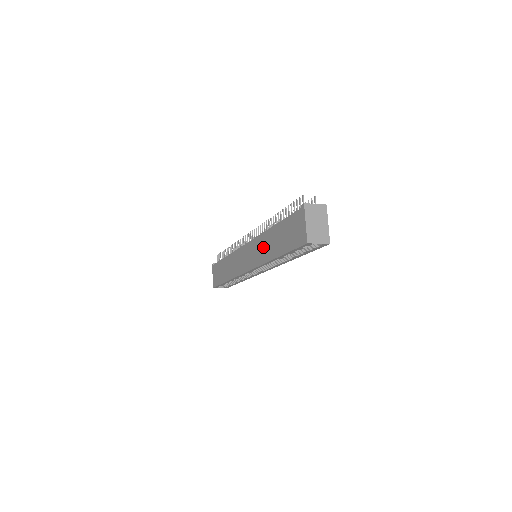
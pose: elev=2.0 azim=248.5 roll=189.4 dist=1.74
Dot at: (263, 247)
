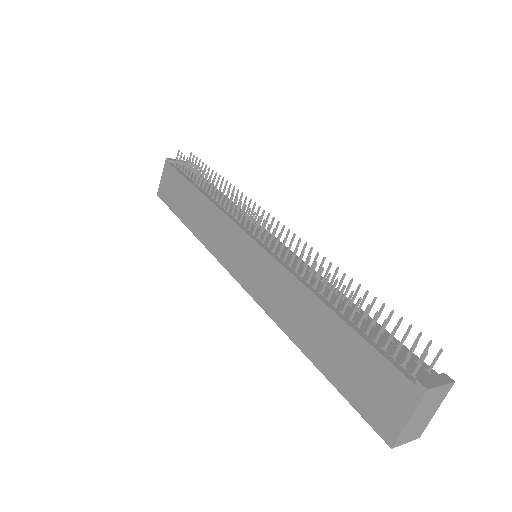
Dot at: (284, 298)
